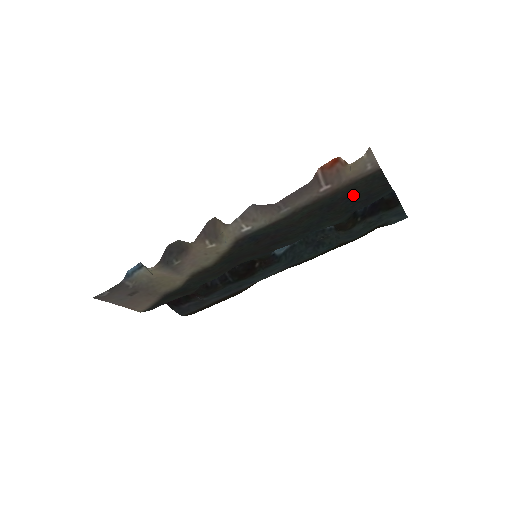
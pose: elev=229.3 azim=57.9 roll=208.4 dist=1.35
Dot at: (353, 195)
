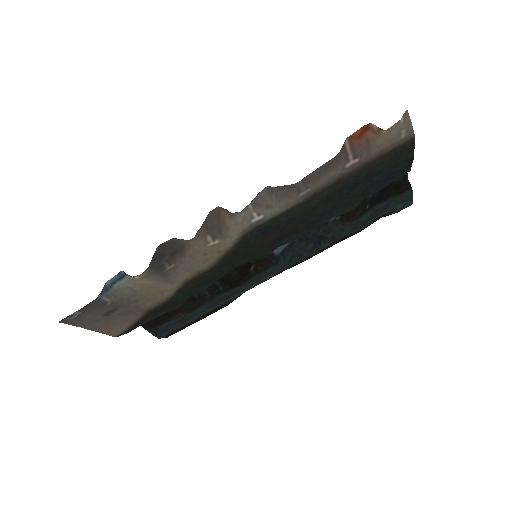
Dot at: (376, 173)
